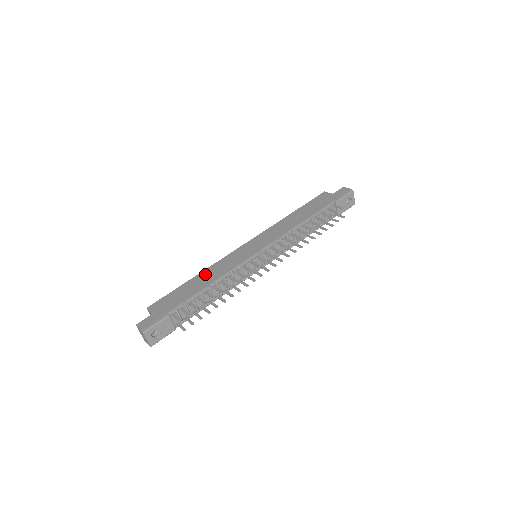
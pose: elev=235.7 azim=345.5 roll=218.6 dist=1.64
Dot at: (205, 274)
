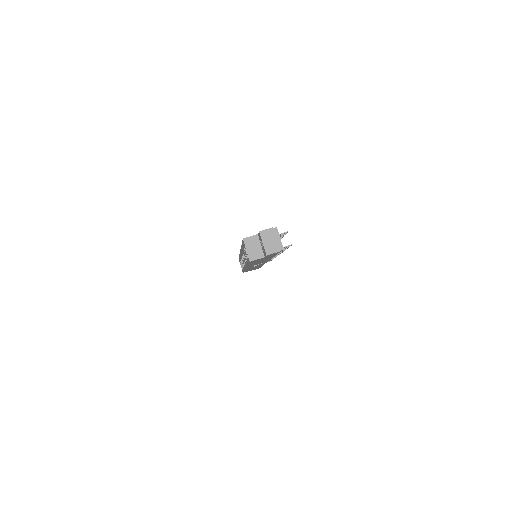
Dot at: occluded
